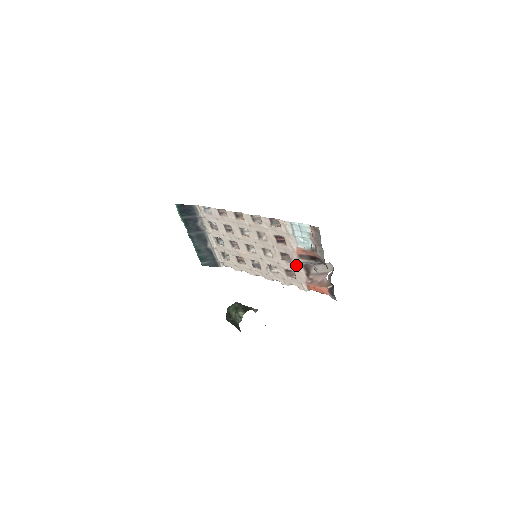
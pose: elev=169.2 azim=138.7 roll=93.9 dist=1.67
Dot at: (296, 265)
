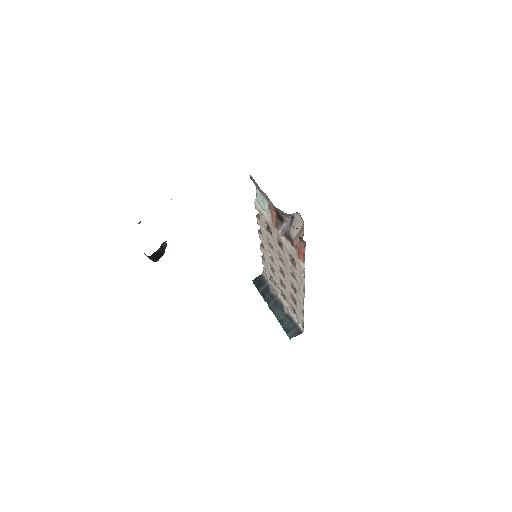
Dot at: (283, 242)
